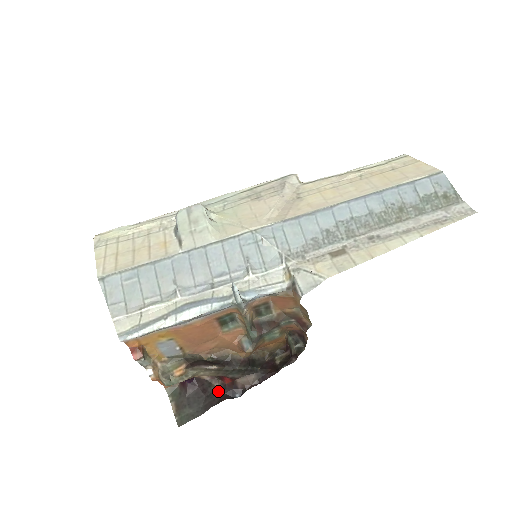
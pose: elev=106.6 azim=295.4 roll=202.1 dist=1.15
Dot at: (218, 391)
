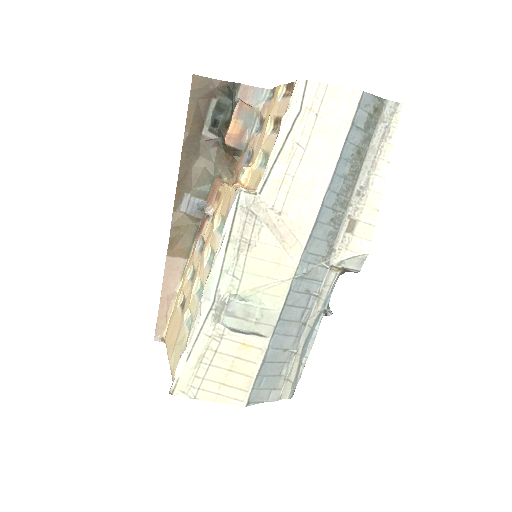
Dot at: occluded
